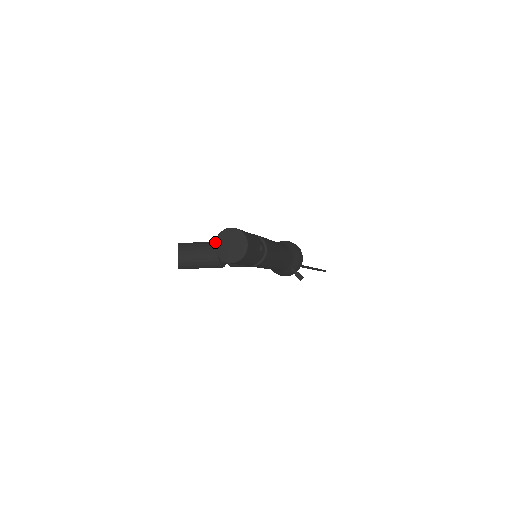
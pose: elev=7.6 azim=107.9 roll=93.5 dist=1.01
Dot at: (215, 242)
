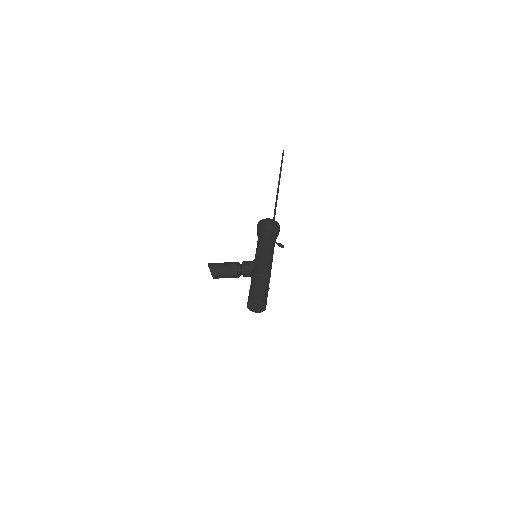
Dot at: (247, 306)
